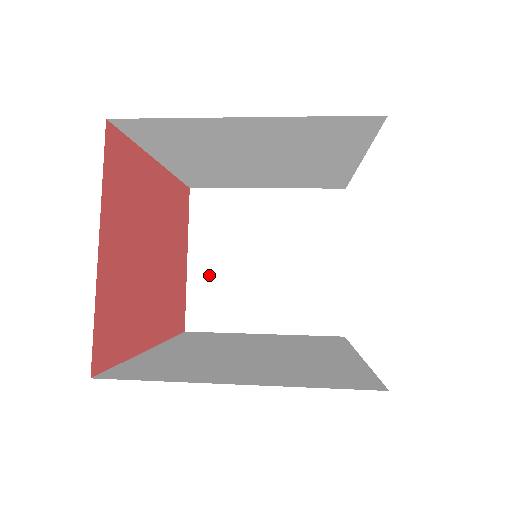
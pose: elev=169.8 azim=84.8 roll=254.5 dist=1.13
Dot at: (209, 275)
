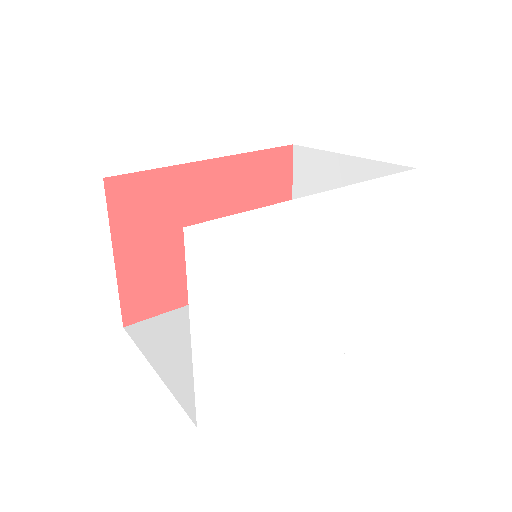
Dot at: occluded
